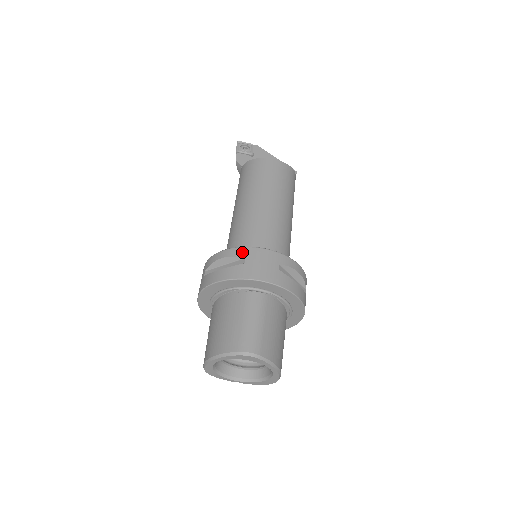
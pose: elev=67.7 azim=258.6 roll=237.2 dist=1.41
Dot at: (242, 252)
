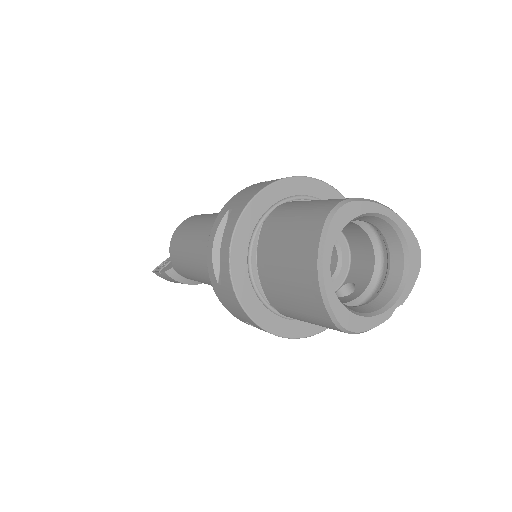
Dot at: (221, 214)
